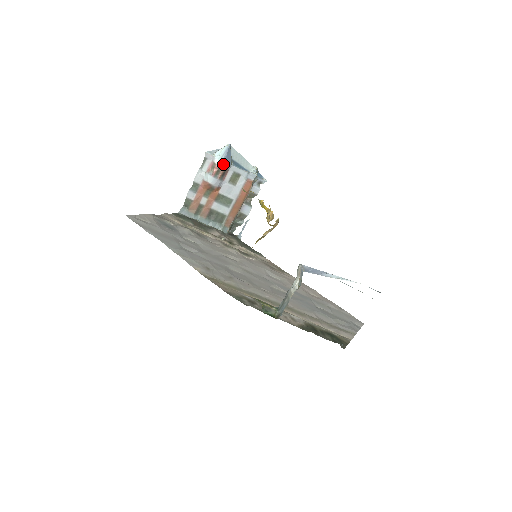
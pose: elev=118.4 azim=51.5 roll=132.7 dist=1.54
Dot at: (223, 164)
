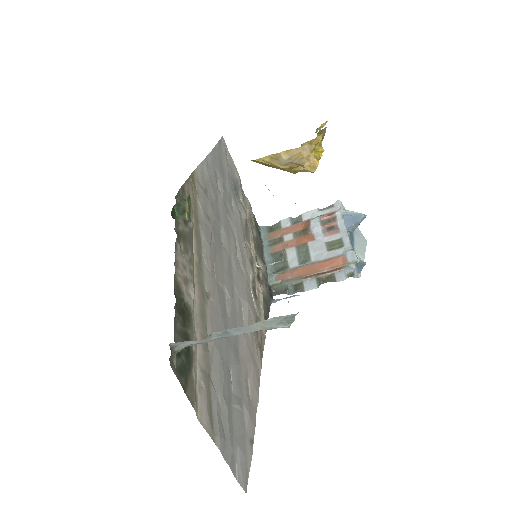
Dot at: (340, 218)
